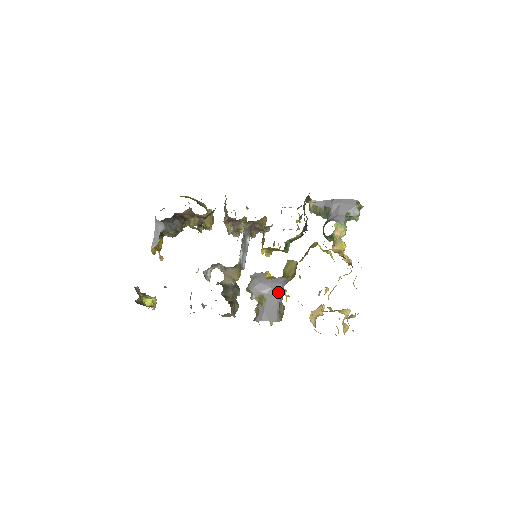
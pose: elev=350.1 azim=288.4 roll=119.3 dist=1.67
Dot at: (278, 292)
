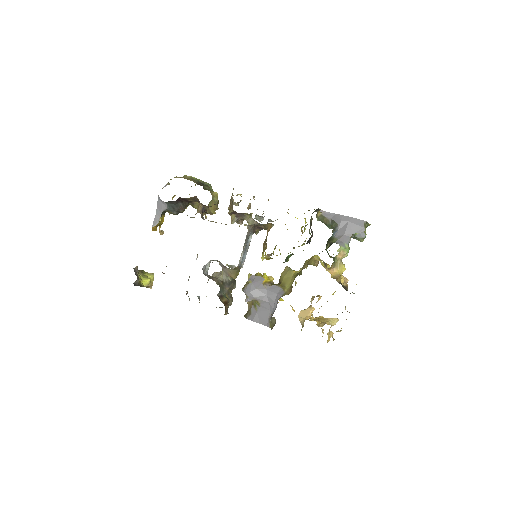
Dot at: (272, 301)
